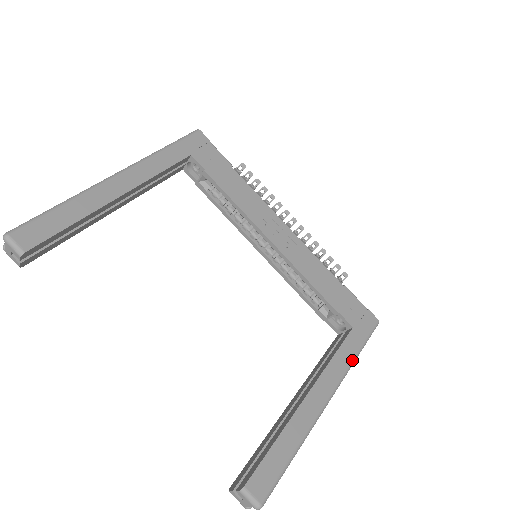
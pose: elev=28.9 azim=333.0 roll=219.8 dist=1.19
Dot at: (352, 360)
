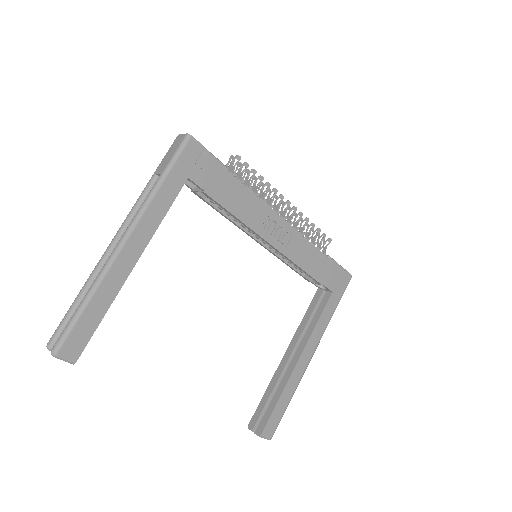
Dot at: (330, 319)
